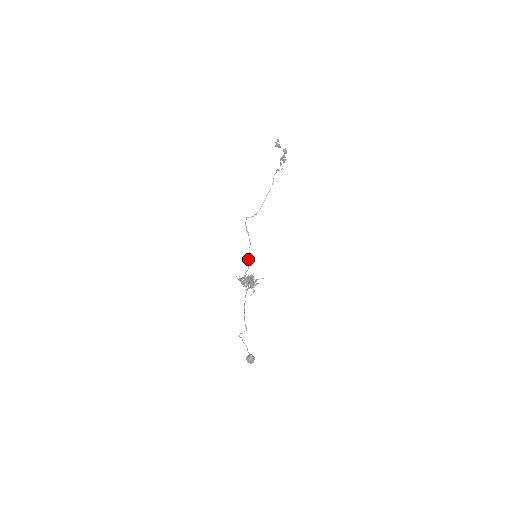
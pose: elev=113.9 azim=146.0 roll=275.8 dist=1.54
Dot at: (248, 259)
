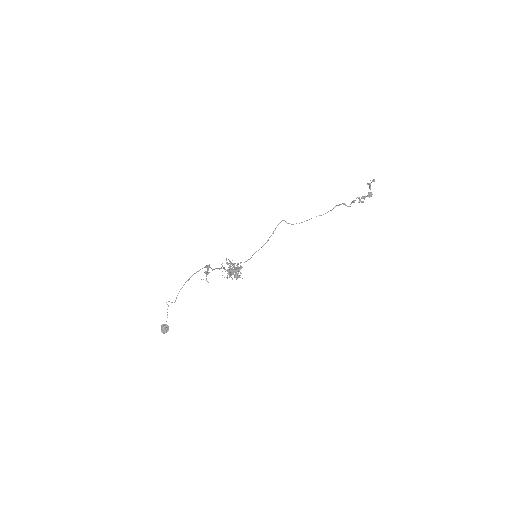
Dot at: occluded
